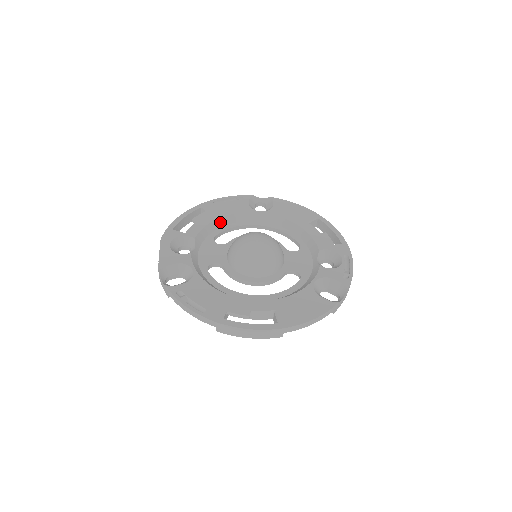
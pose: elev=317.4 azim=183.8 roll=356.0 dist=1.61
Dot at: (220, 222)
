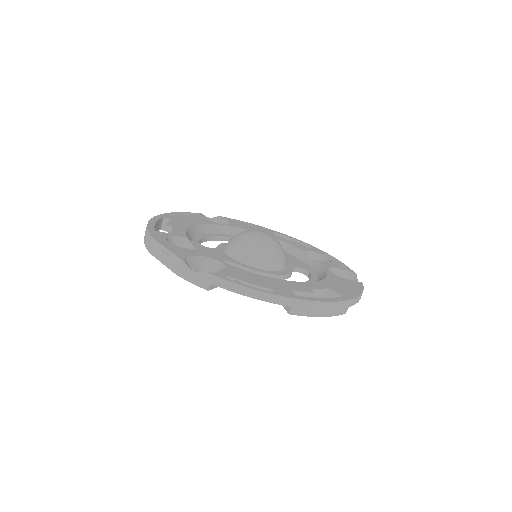
Dot at: (194, 230)
